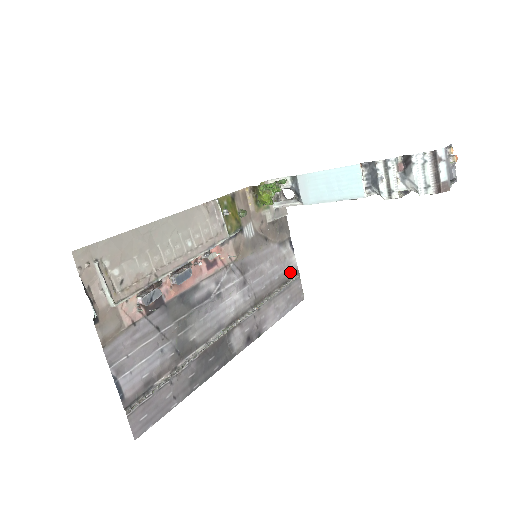
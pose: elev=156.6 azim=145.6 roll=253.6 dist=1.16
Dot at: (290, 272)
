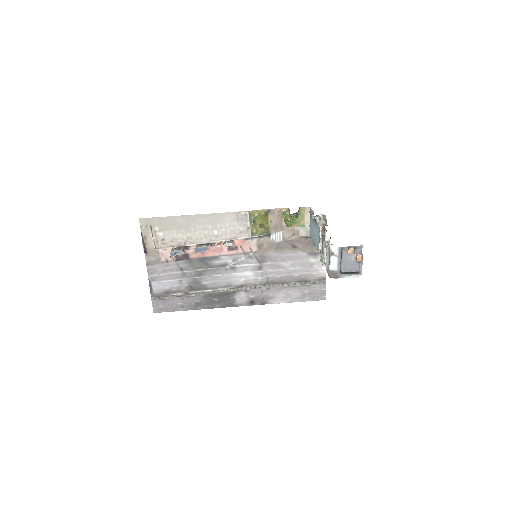
Dot at: (315, 276)
